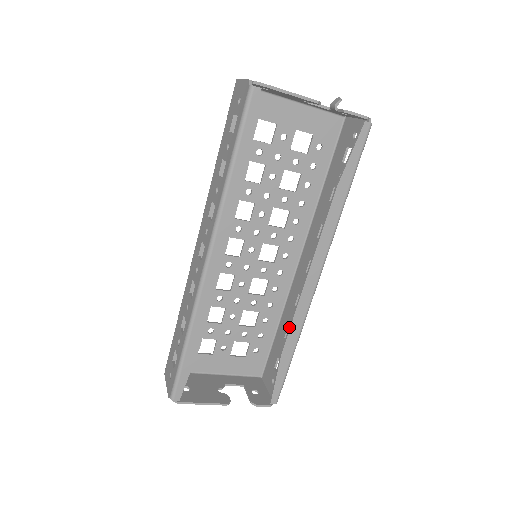
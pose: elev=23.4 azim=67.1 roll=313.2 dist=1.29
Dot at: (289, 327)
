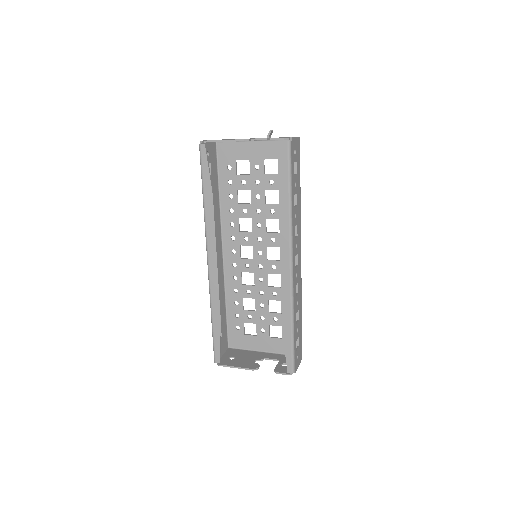
Dot at: (281, 307)
